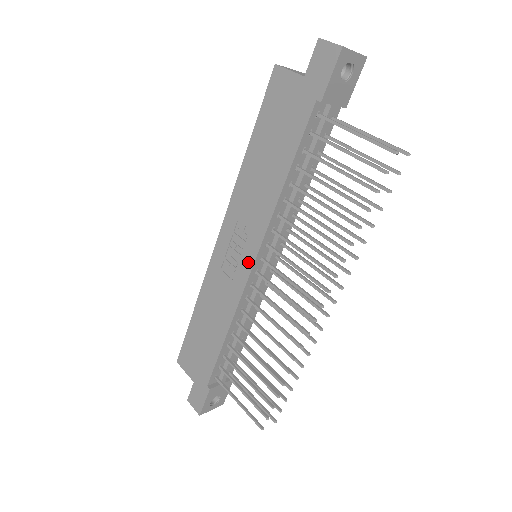
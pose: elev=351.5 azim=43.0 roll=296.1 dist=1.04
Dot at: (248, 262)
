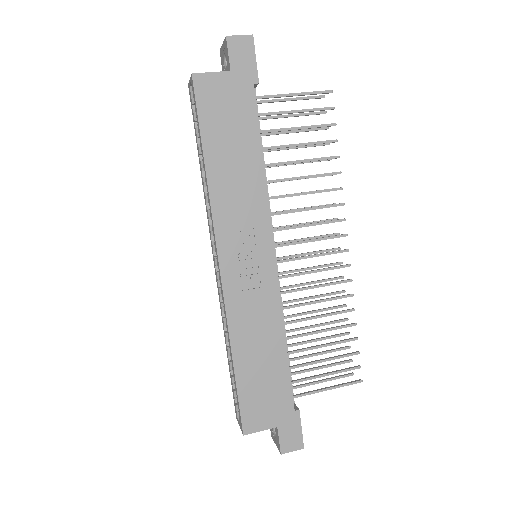
Dot at: (268, 256)
